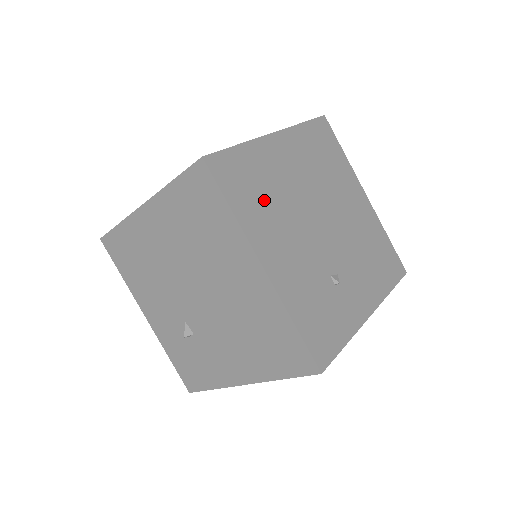
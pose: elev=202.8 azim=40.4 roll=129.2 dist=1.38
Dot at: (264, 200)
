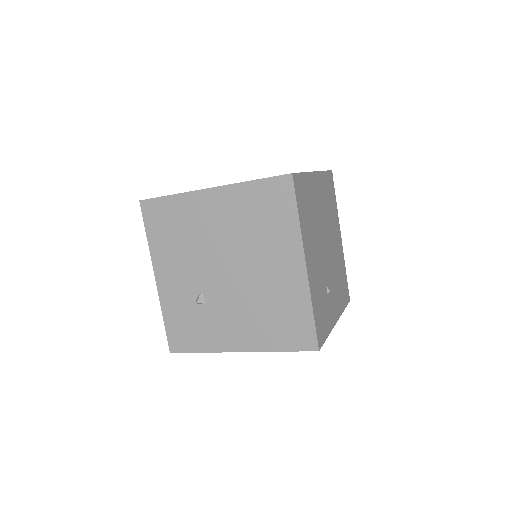
Dot at: (309, 217)
